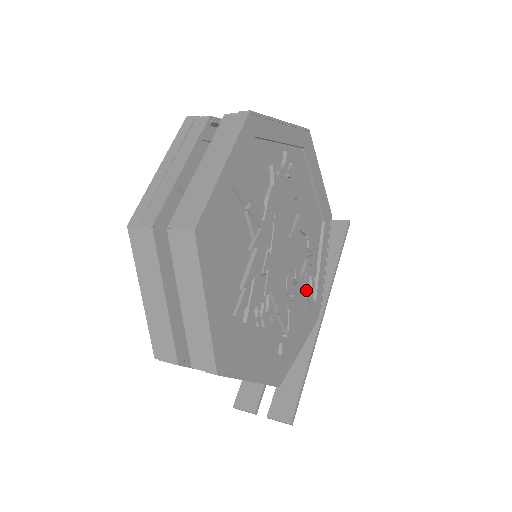
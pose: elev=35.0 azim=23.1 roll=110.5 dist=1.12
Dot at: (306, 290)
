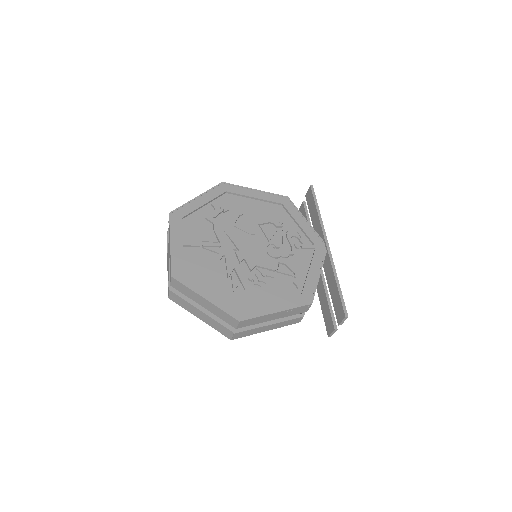
Dot at: (295, 246)
